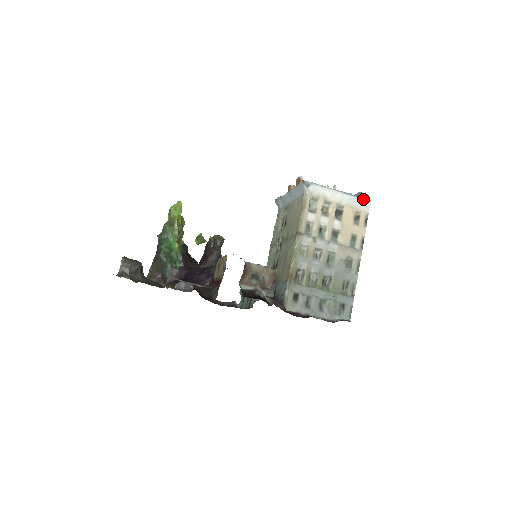
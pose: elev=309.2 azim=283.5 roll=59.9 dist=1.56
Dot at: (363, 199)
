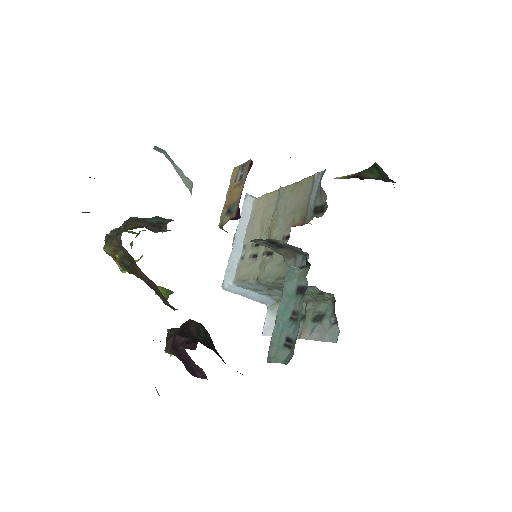
Dot at: occluded
